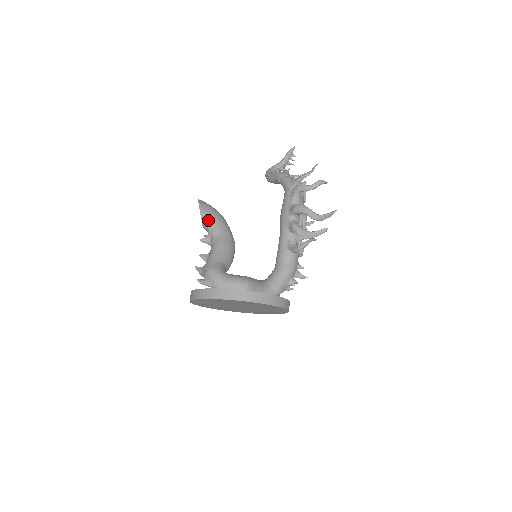
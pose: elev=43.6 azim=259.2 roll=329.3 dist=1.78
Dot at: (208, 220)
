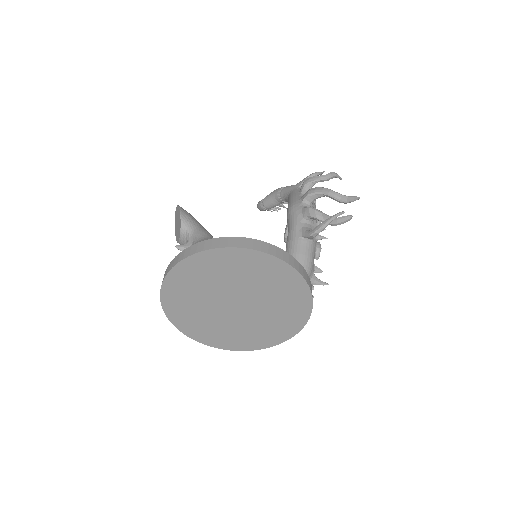
Dot at: (189, 224)
